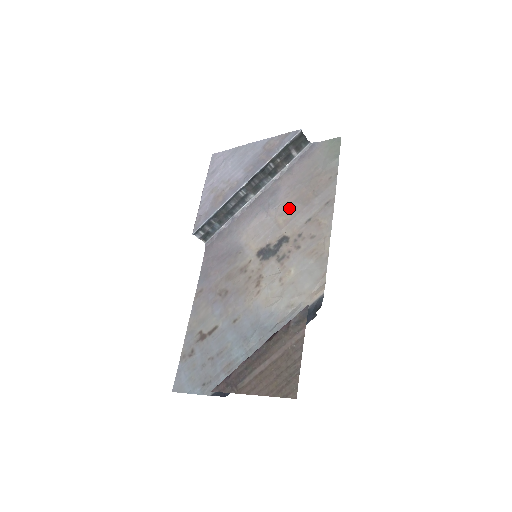
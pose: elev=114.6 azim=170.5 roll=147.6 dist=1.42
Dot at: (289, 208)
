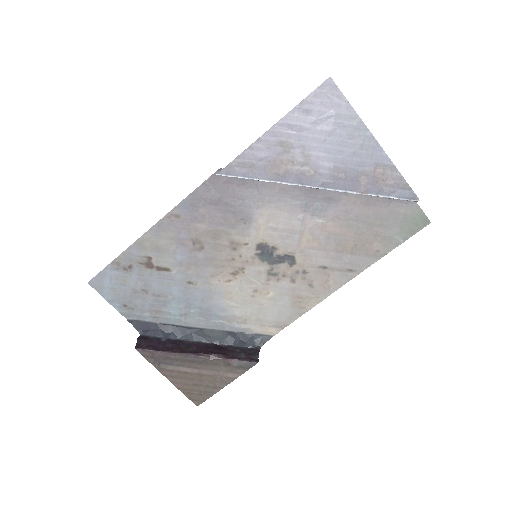
Dot at: (324, 235)
